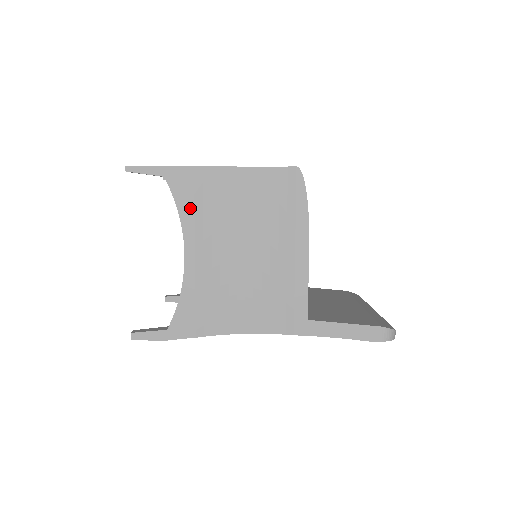
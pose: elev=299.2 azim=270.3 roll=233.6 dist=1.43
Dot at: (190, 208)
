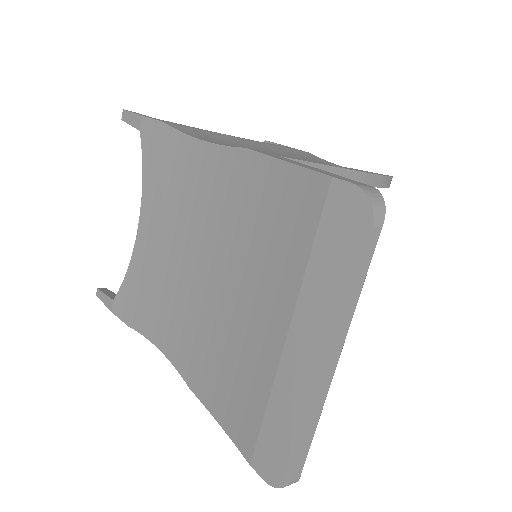
Dot at: (280, 146)
